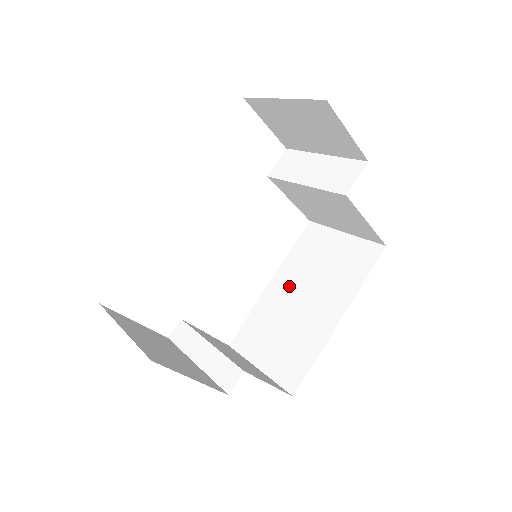
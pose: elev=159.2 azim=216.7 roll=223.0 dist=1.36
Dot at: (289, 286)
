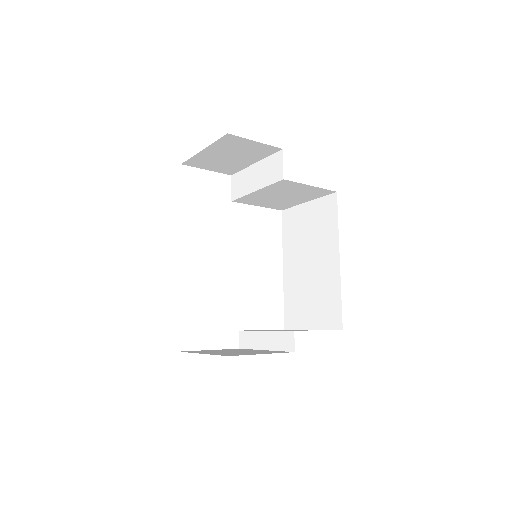
Dot at: (296, 262)
